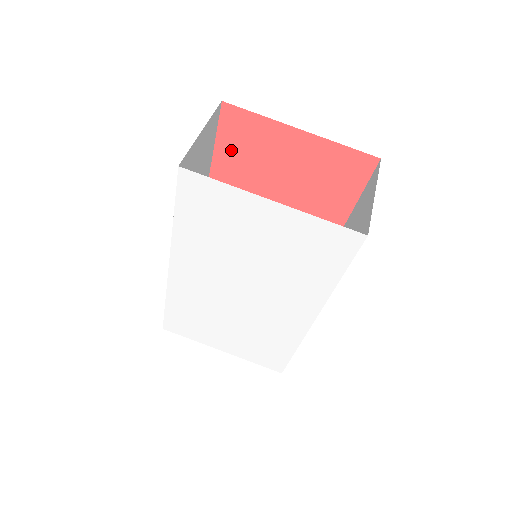
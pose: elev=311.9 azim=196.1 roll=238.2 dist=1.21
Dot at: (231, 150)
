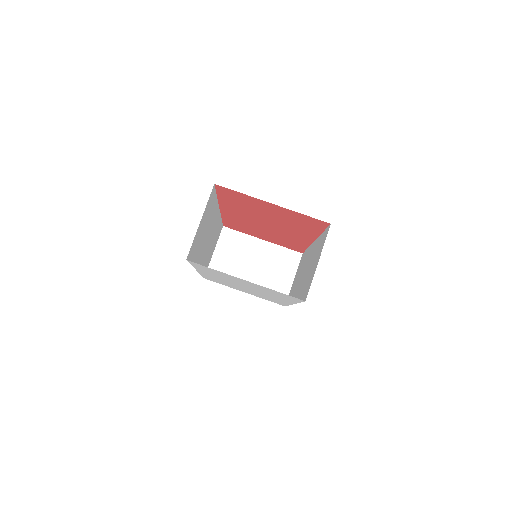
Dot at: (229, 199)
